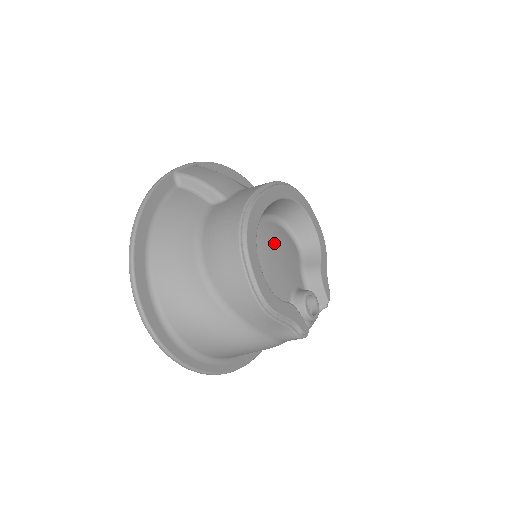
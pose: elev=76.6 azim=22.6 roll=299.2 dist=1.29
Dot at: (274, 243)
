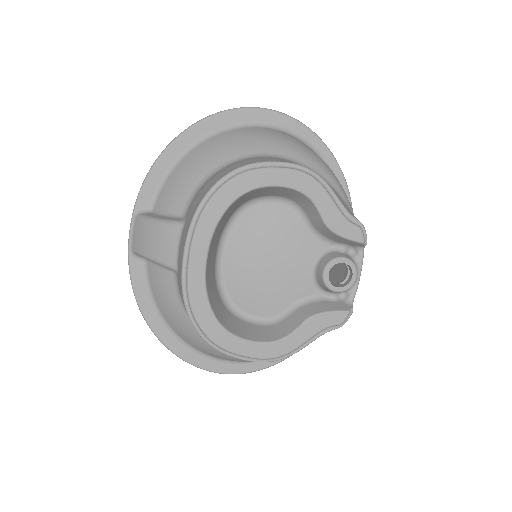
Dot at: (255, 251)
